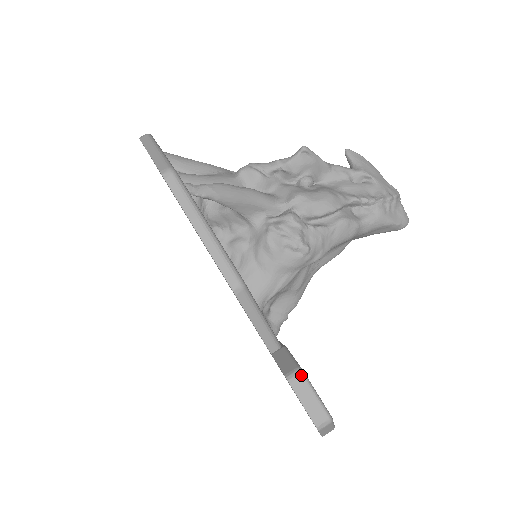
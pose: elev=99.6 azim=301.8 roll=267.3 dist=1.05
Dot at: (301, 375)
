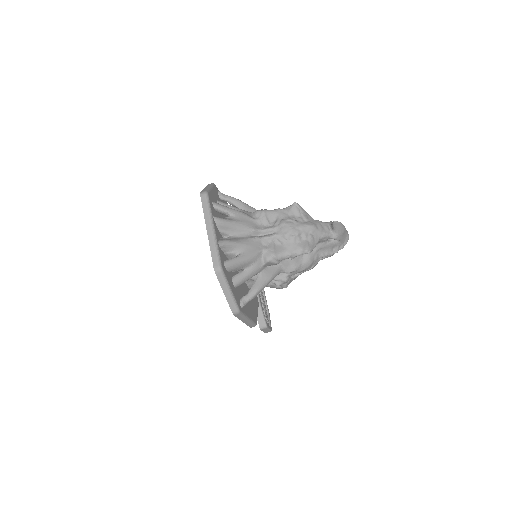
Dot at: (266, 328)
